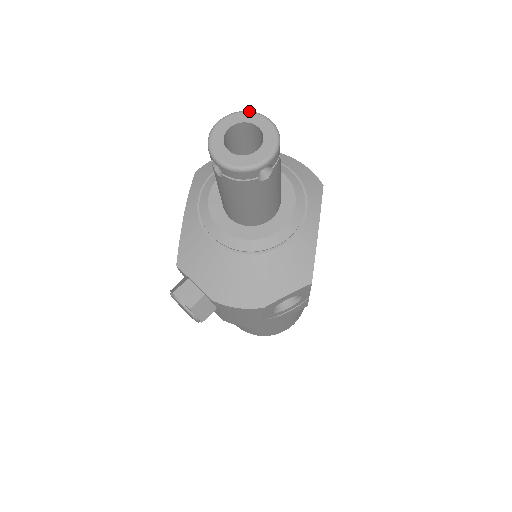
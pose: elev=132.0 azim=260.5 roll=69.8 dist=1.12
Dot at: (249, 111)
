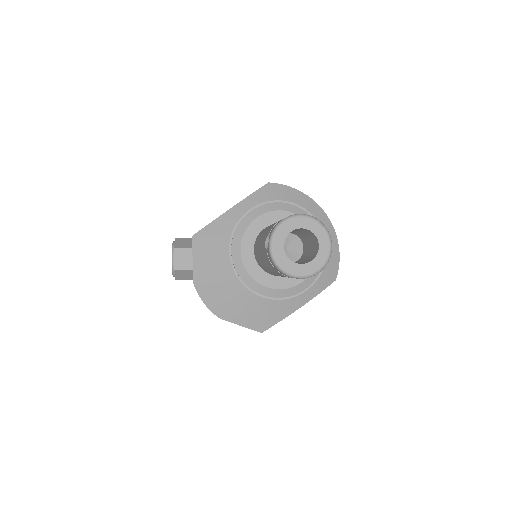
Dot at: (326, 228)
